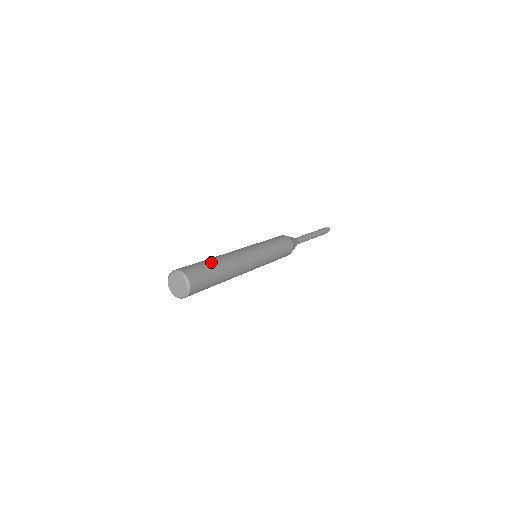
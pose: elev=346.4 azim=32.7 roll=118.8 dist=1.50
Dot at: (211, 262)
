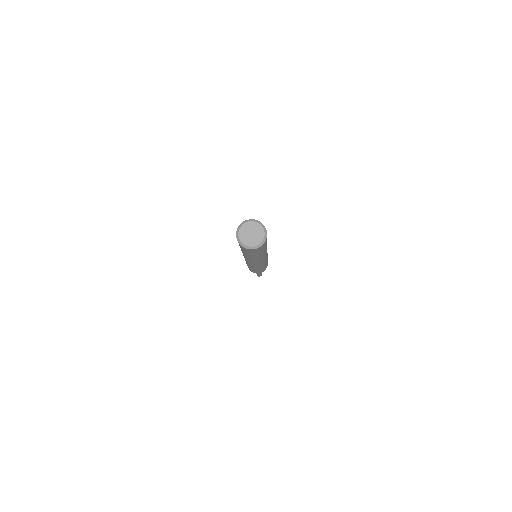
Dot at: occluded
